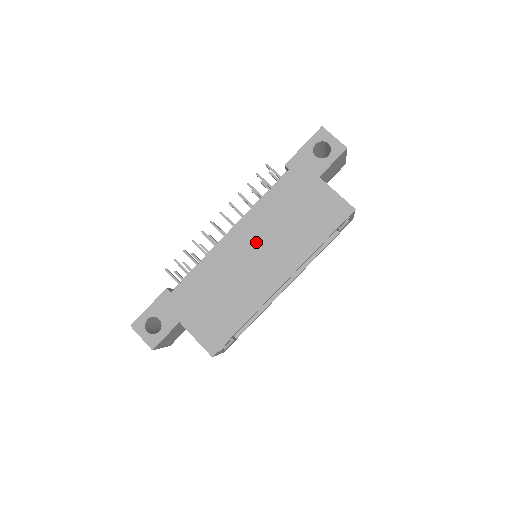
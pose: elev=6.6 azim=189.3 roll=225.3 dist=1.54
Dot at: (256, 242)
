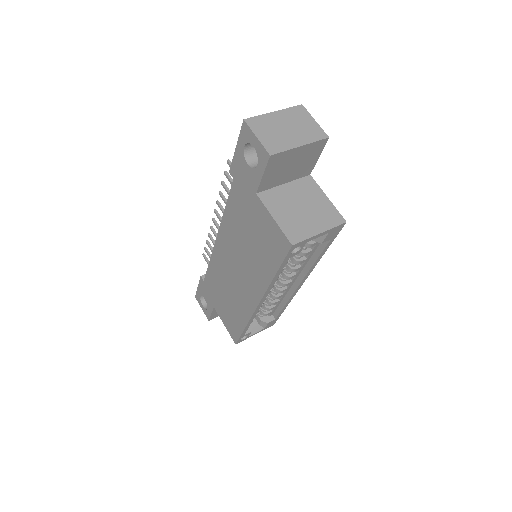
Dot at: (232, 256)
